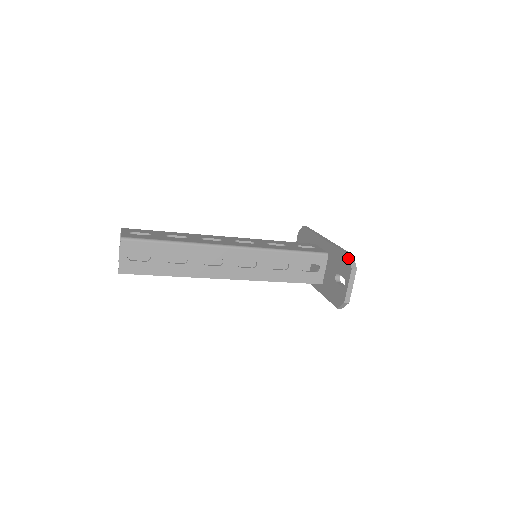
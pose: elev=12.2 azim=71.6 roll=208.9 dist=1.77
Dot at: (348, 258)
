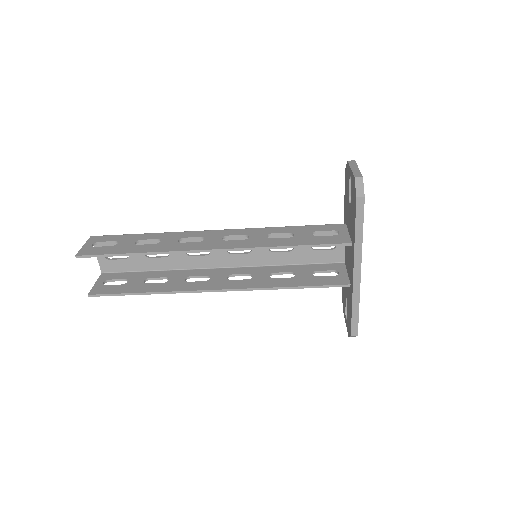
Dot at: (345, 170)
